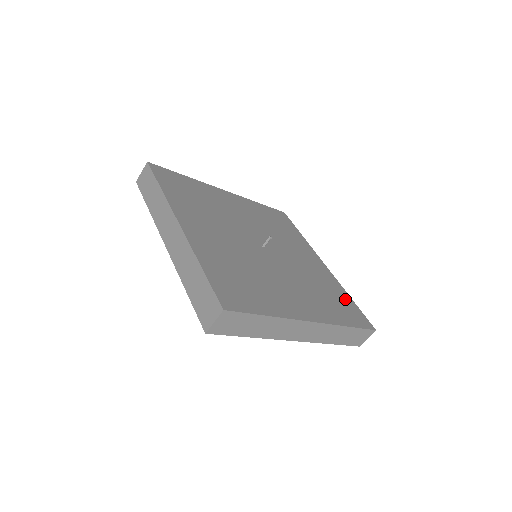
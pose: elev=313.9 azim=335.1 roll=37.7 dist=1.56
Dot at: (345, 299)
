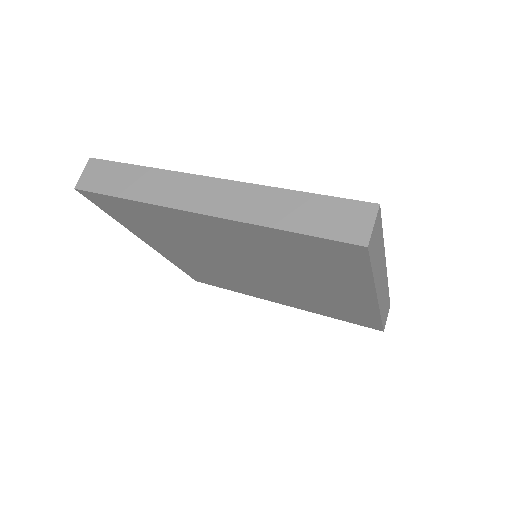
Dot at: occluded
